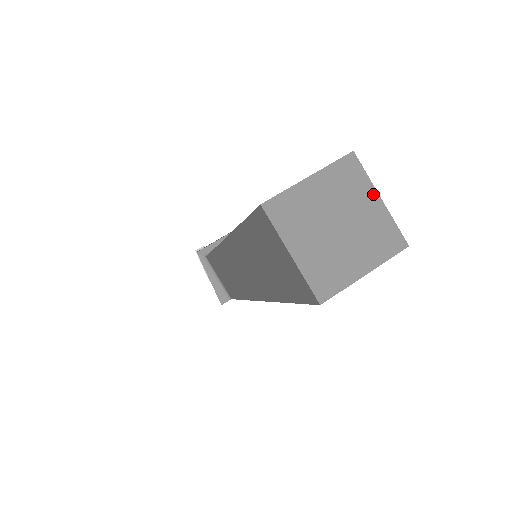
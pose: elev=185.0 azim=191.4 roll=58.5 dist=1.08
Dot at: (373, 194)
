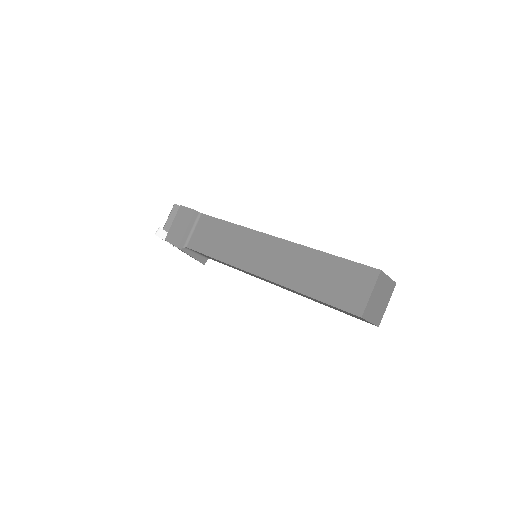
Dot at: (387, 278)
